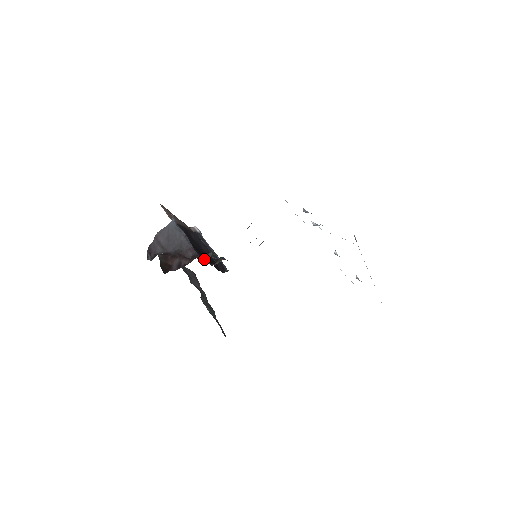
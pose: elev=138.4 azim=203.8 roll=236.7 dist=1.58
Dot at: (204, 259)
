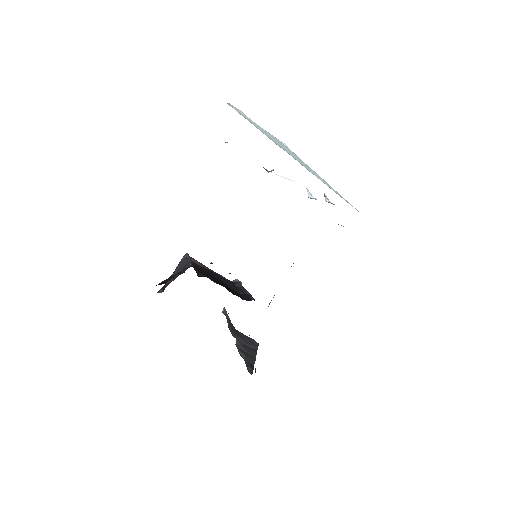
Dot at: (207, 277)
